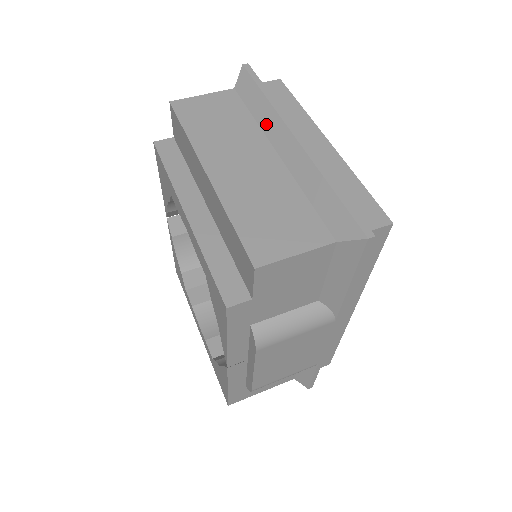
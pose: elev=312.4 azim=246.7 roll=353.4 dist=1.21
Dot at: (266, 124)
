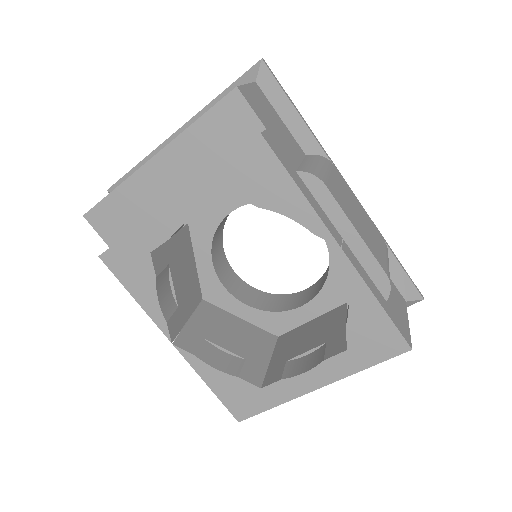
Dot at: occluded
